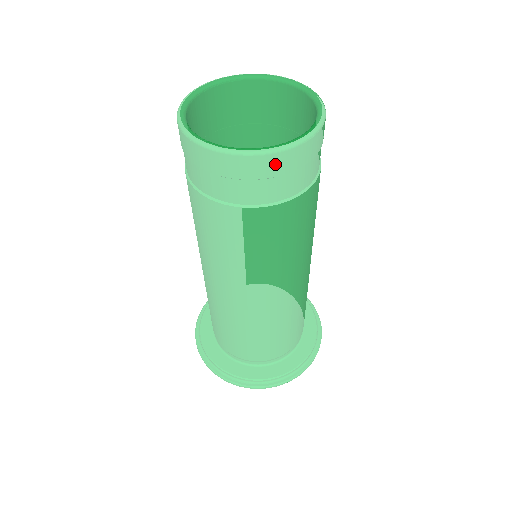
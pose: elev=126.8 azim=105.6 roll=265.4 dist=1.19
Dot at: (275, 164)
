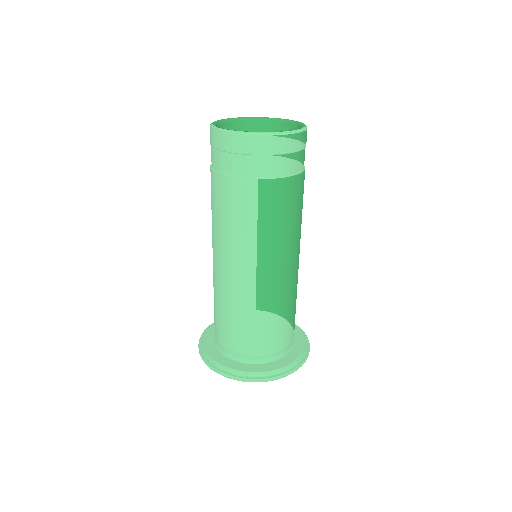
Dot at: (259, 144)
